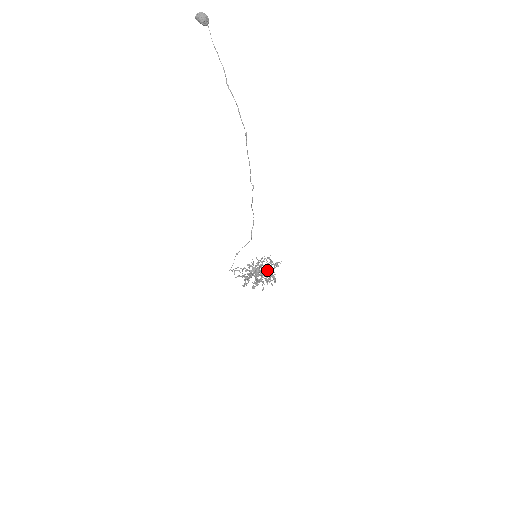
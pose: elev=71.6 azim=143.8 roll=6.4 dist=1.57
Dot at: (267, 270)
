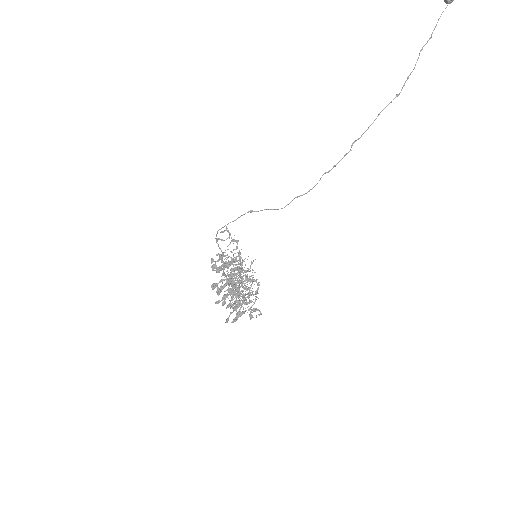
Dot at: occluded
